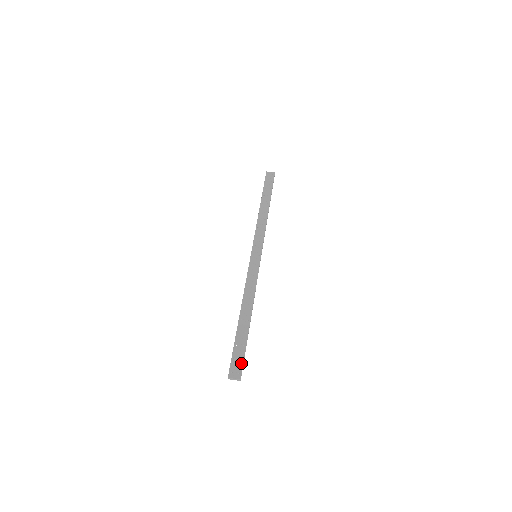
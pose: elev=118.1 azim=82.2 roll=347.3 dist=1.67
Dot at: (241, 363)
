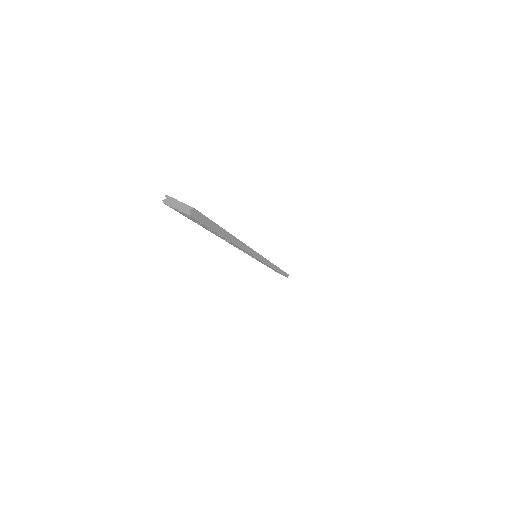
Dot at: occluded
